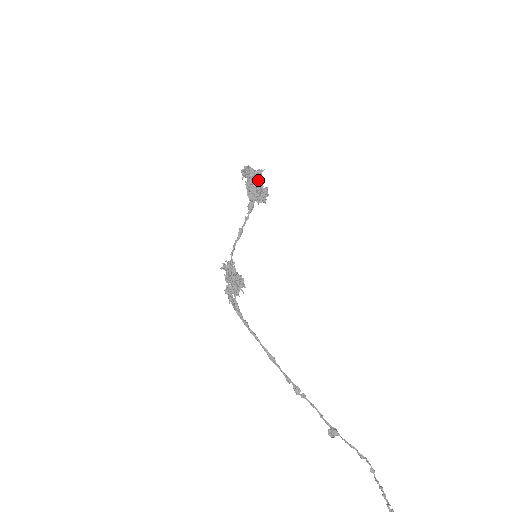
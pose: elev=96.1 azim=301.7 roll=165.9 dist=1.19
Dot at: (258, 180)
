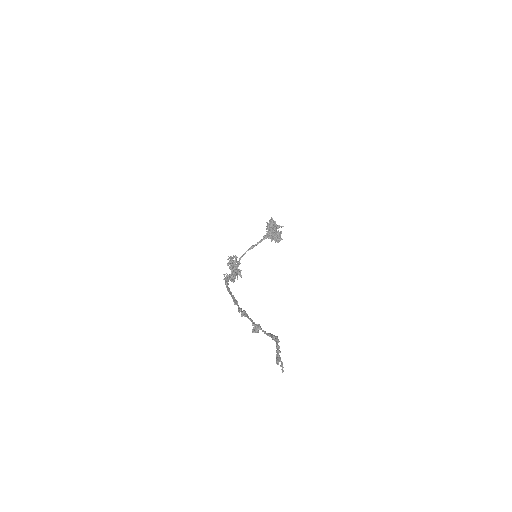
Dot at: (276, 227)
